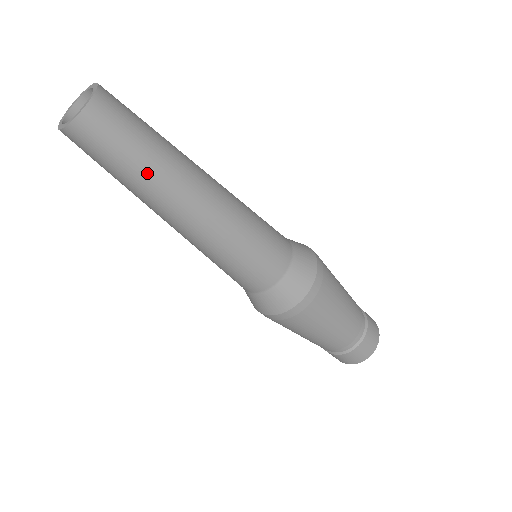
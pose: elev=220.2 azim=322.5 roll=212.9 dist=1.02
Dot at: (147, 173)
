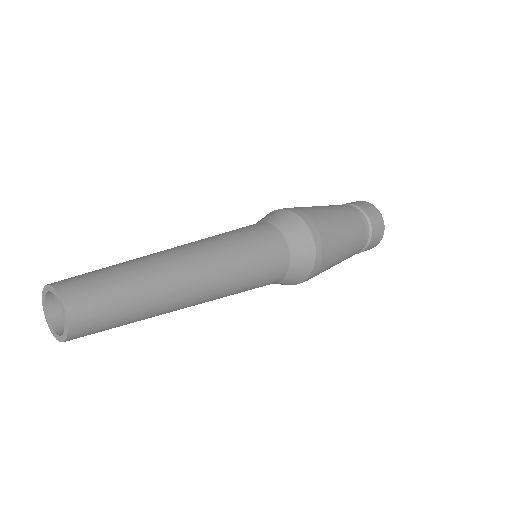
Dot at: occluded
